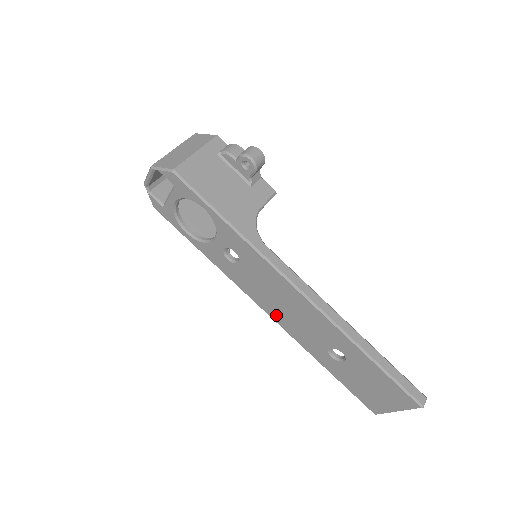
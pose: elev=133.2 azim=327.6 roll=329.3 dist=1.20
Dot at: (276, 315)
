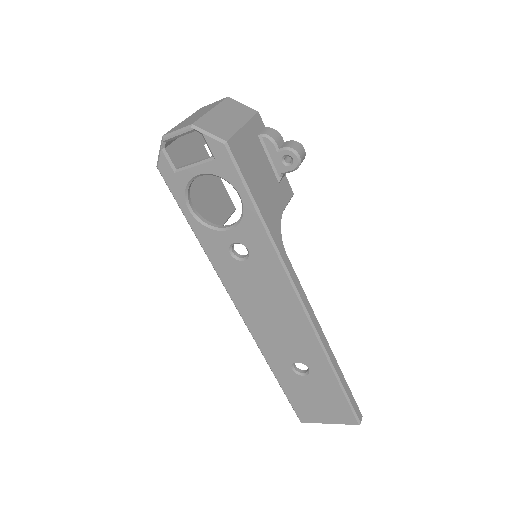
Dot at: (252, 320)
